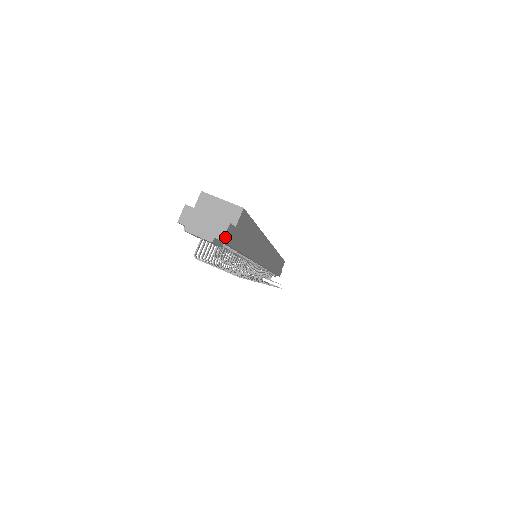
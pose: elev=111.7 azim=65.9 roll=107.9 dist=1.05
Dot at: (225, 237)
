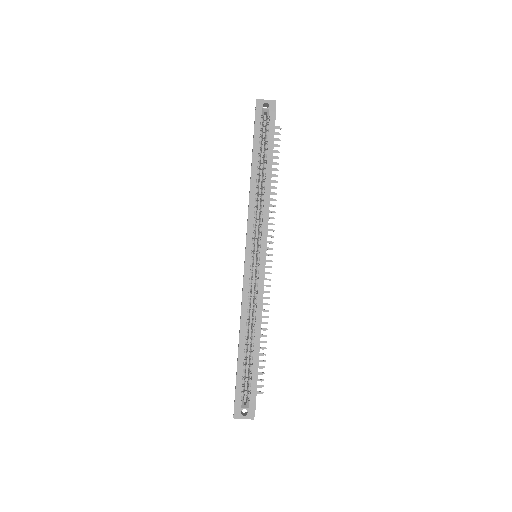
Dot at: (254, 415)
